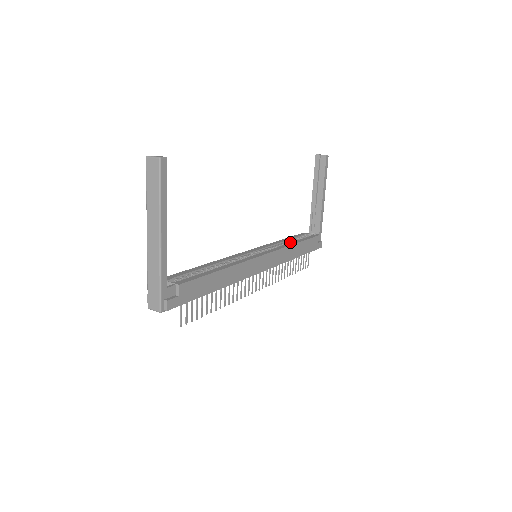
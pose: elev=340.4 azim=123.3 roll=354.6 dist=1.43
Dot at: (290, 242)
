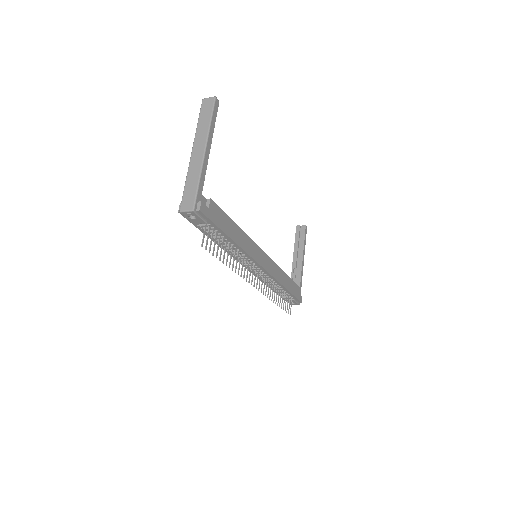
Dot at: occluded
